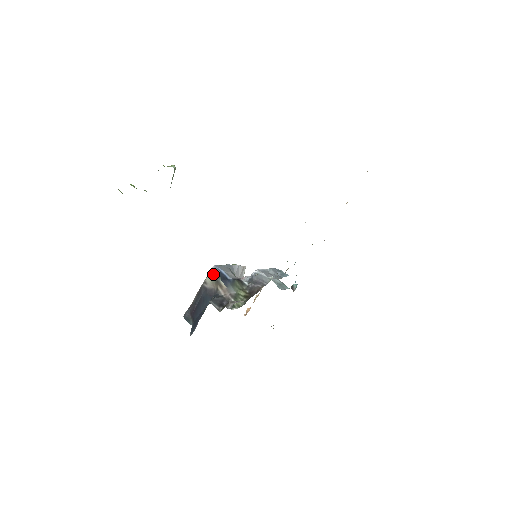
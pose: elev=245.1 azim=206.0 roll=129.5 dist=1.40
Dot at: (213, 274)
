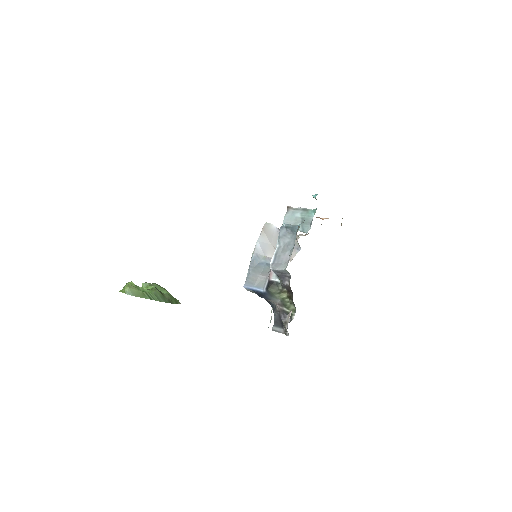
Dot at: occluded
